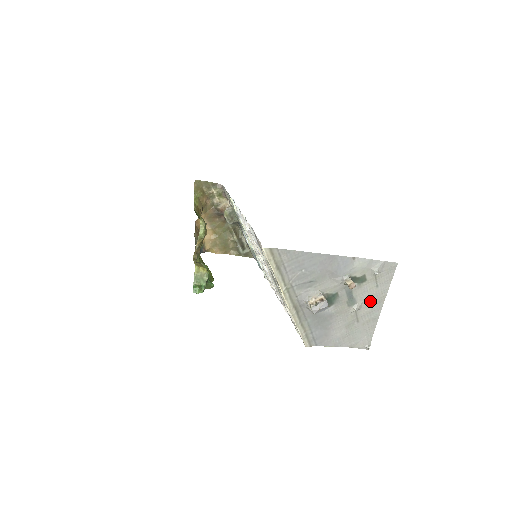
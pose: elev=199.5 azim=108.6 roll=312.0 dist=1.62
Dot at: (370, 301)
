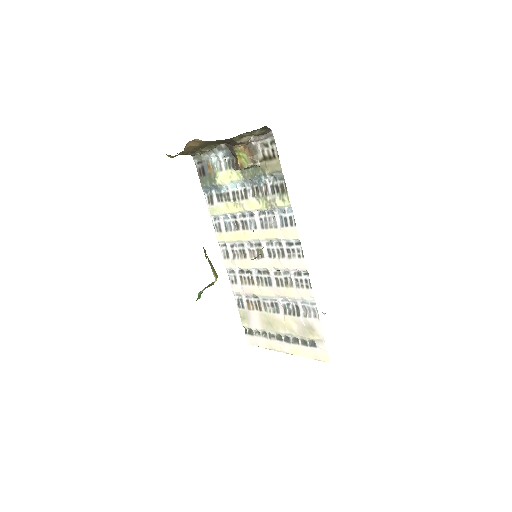
Dot at: occluded
